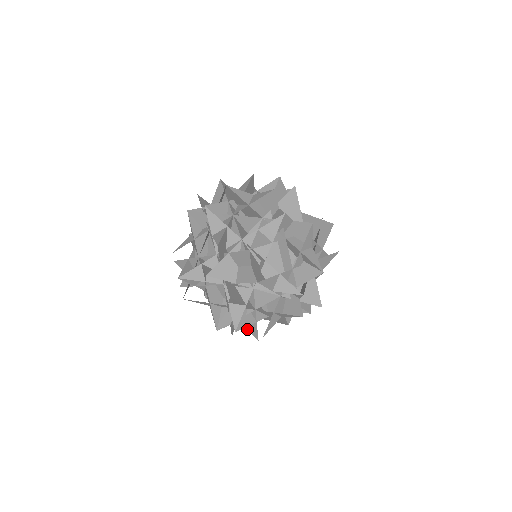
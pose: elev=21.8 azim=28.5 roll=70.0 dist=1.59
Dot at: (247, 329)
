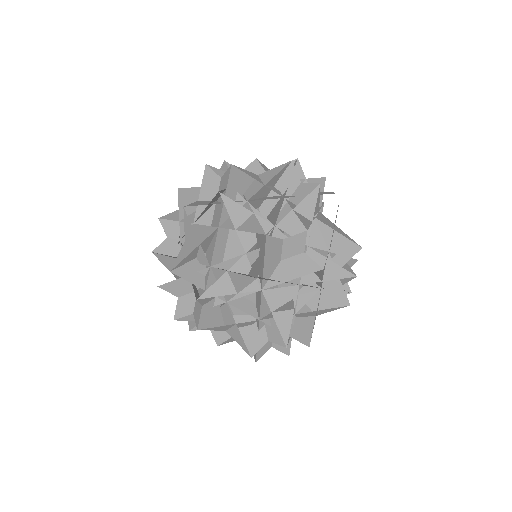
Dot at: (300, 275)
